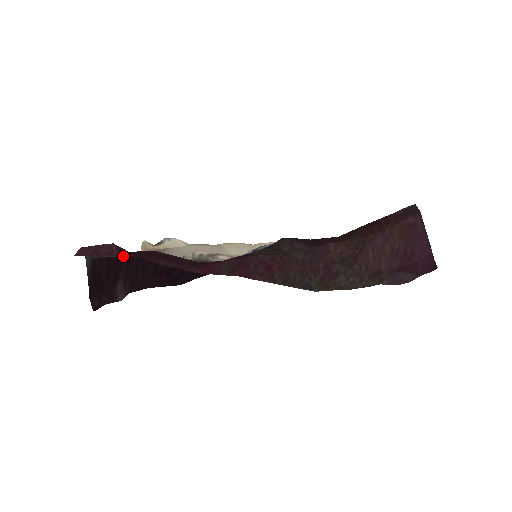
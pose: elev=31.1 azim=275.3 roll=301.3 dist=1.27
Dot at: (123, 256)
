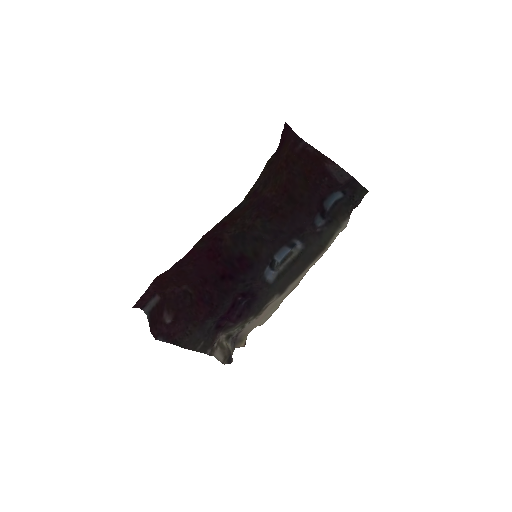
Dot at: (164, 299)
